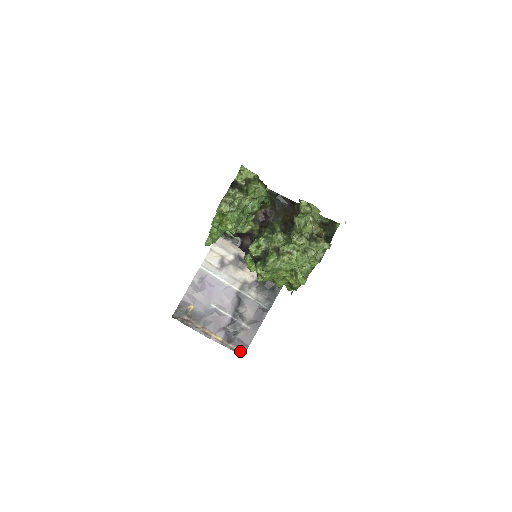
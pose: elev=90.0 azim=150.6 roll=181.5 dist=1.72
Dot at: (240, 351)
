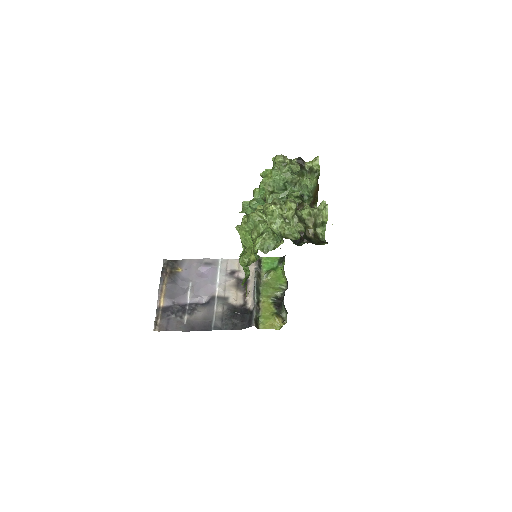
Dot at: (158, 326)
